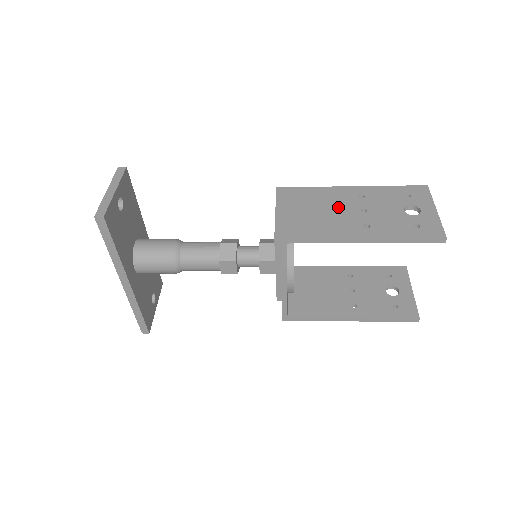
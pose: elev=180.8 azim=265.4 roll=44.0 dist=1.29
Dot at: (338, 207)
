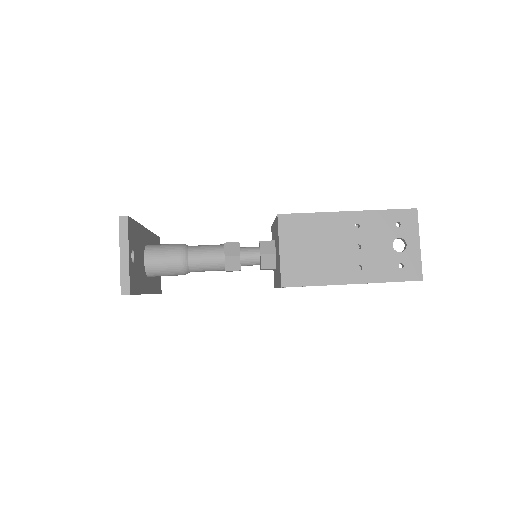
Dot at: (336, 243)
